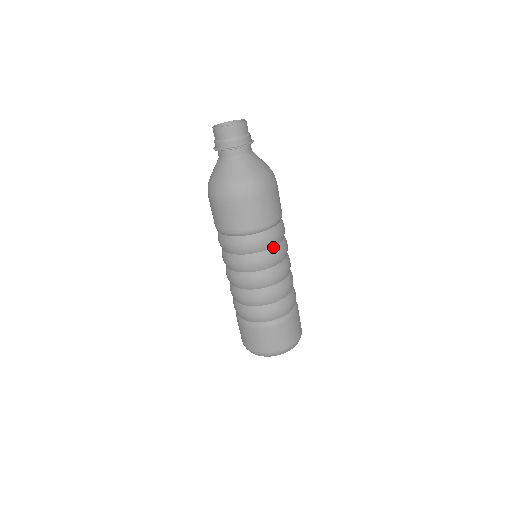
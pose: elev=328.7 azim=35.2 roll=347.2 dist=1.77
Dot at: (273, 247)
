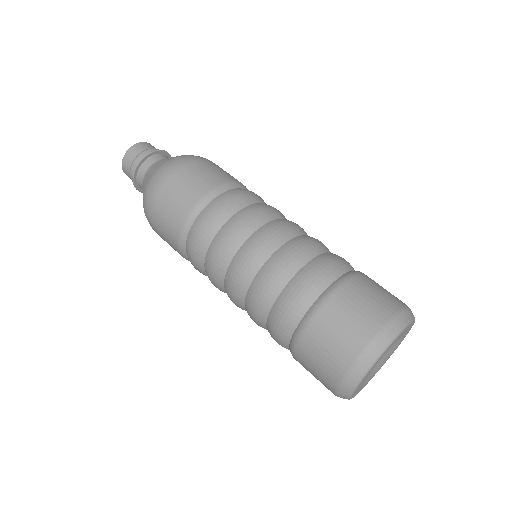
Dot at: occluded
